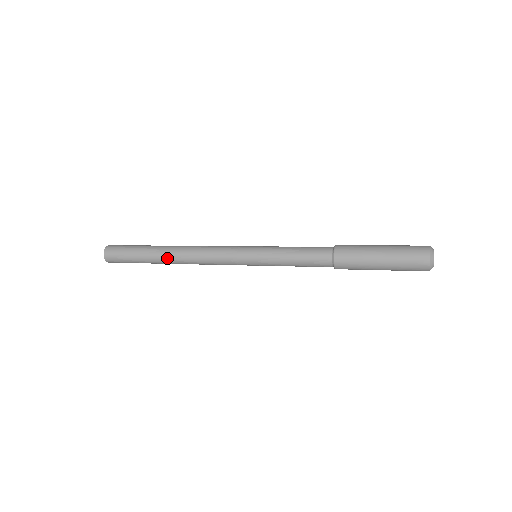
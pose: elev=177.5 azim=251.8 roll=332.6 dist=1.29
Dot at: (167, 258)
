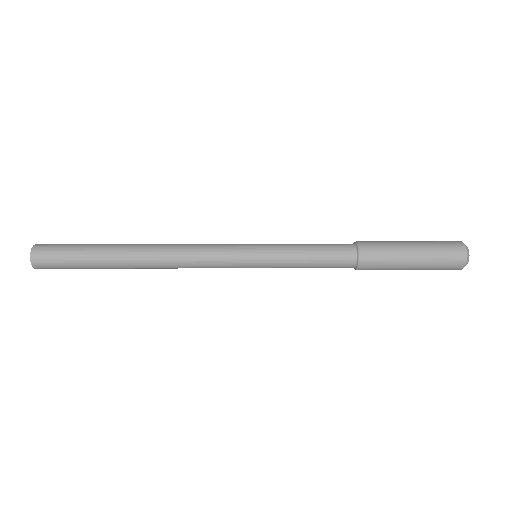
Dot at: (133, 264)
